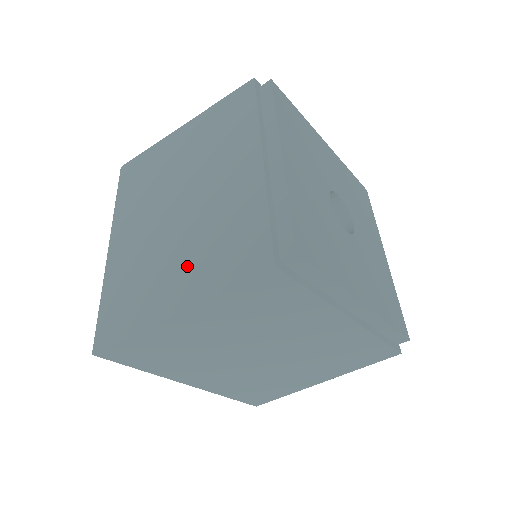
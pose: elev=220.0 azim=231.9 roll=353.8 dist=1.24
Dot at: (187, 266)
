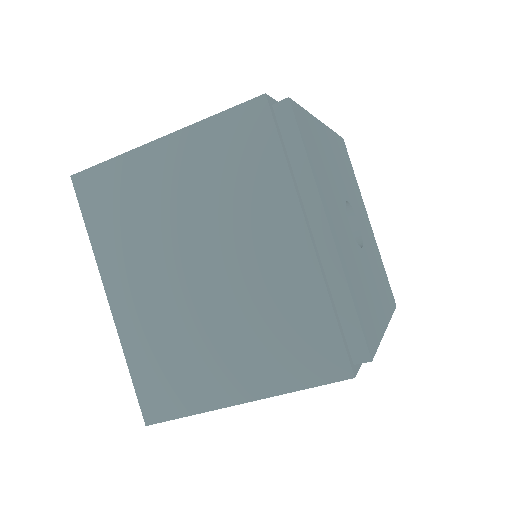
Dot at: (241, 353)
